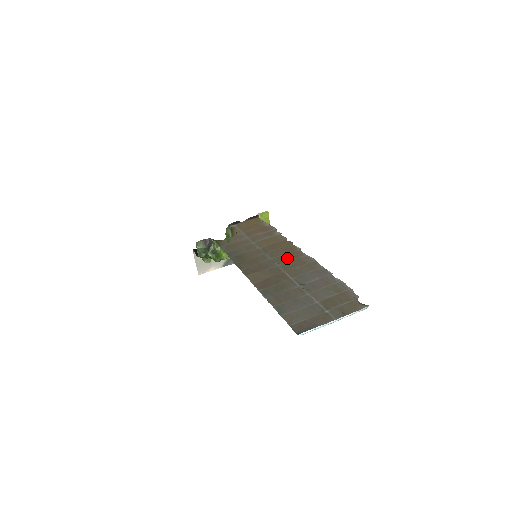
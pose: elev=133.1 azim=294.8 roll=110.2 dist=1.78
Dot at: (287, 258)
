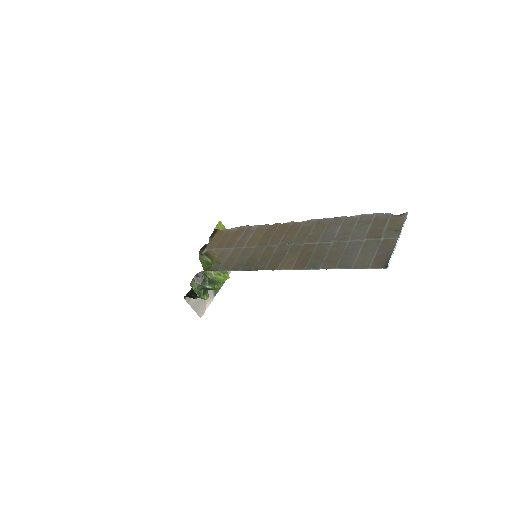
Dot at: (291, 235)
